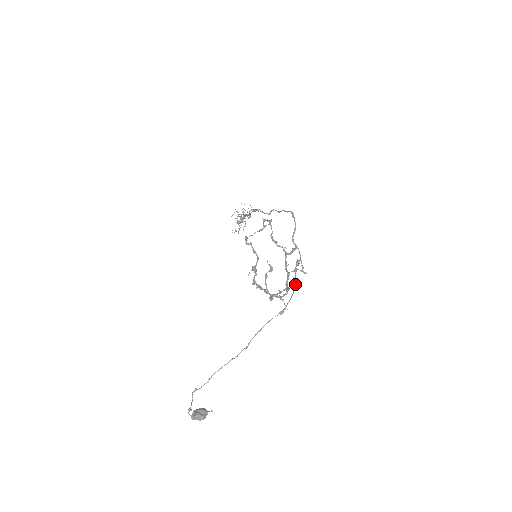
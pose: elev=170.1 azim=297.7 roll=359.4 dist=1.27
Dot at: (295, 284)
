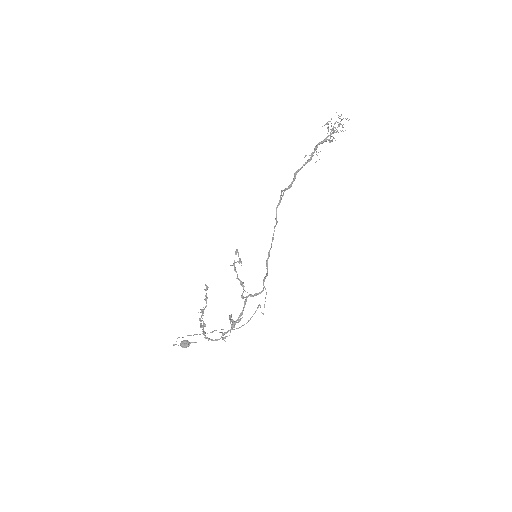
Dot at: (252, 316)
